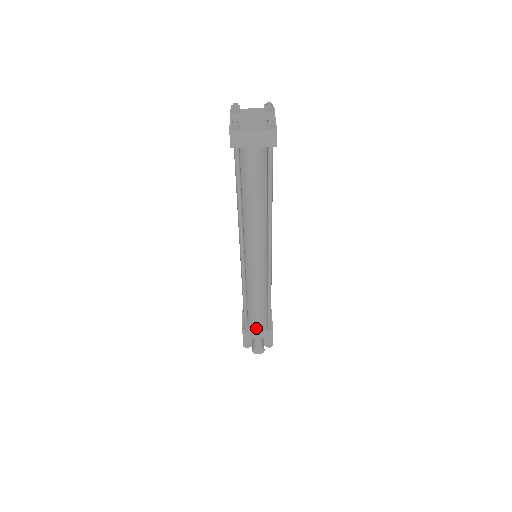
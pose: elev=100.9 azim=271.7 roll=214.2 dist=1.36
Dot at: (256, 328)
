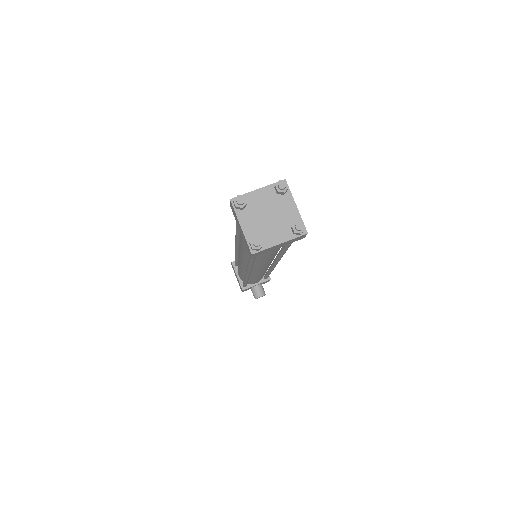
Dot at: occluded
